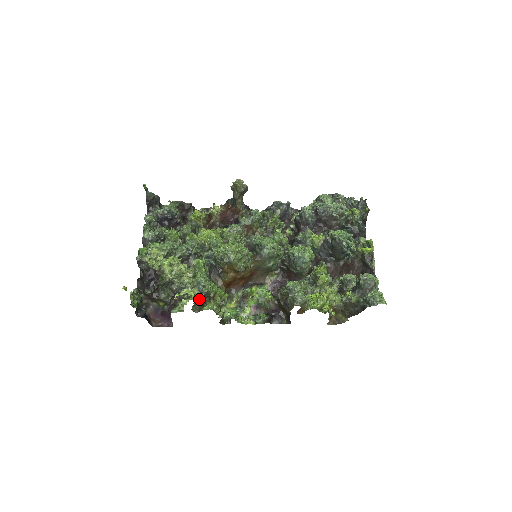
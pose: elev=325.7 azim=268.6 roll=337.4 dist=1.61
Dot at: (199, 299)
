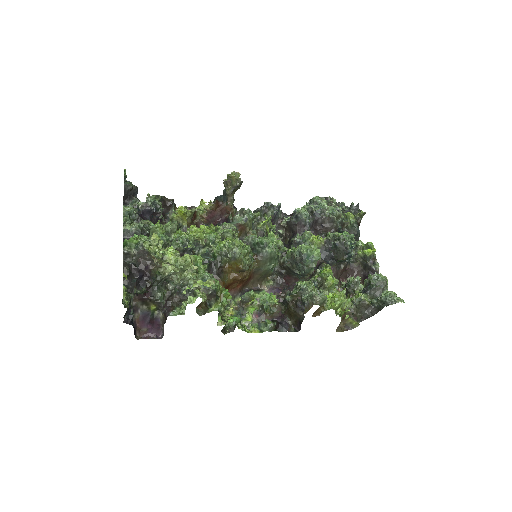
Dot at: occluded
